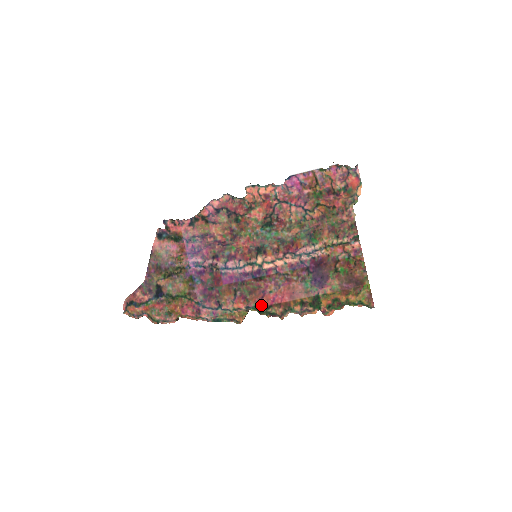
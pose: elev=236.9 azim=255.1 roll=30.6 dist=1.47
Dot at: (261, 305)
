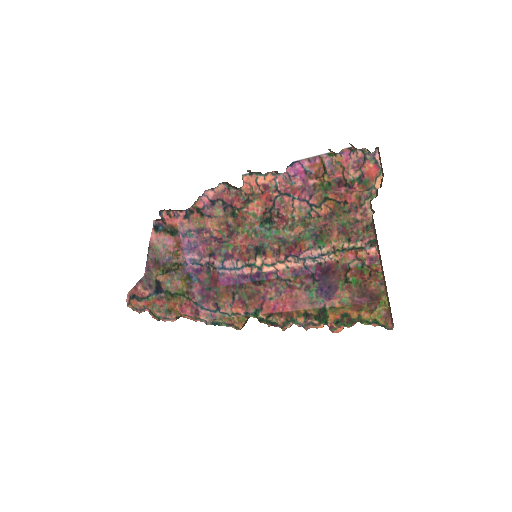
Dot at: (261, 312)
